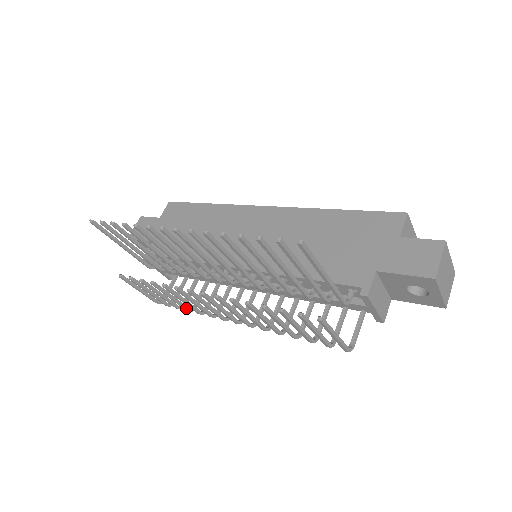
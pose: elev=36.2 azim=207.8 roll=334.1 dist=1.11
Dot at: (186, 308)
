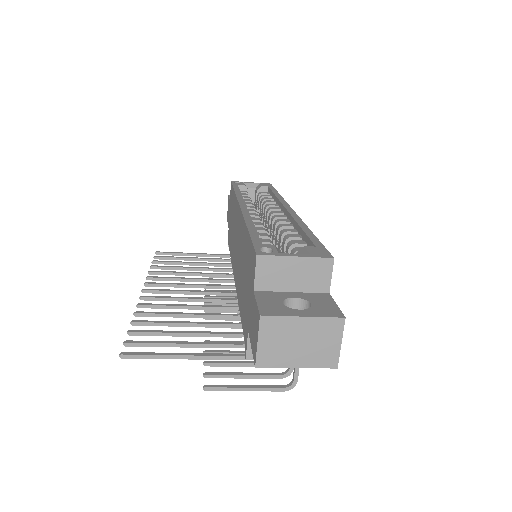
Dot at: occluded
